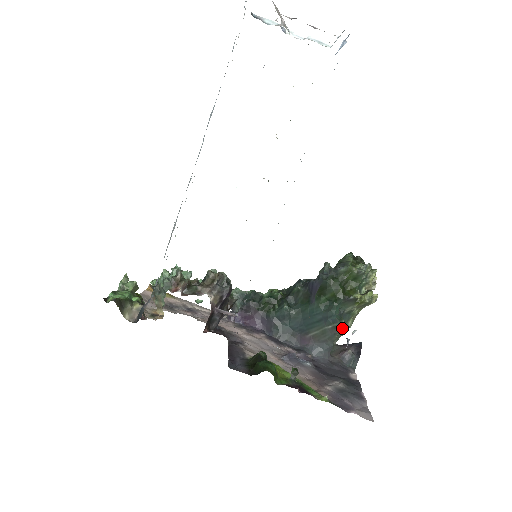
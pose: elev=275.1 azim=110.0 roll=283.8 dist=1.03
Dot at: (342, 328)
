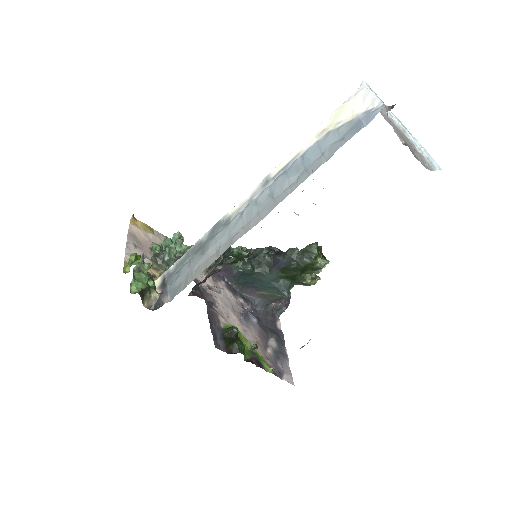
Dot at: occluded
